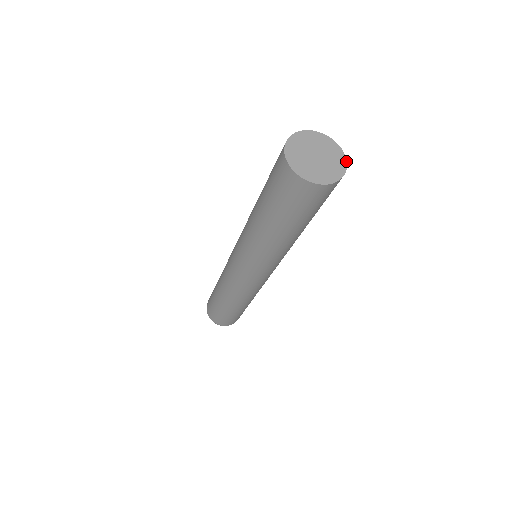
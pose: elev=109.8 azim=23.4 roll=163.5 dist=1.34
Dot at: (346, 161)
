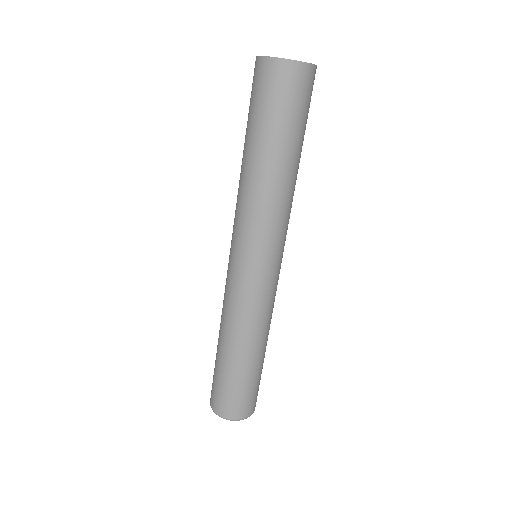
Dot at: occluded
